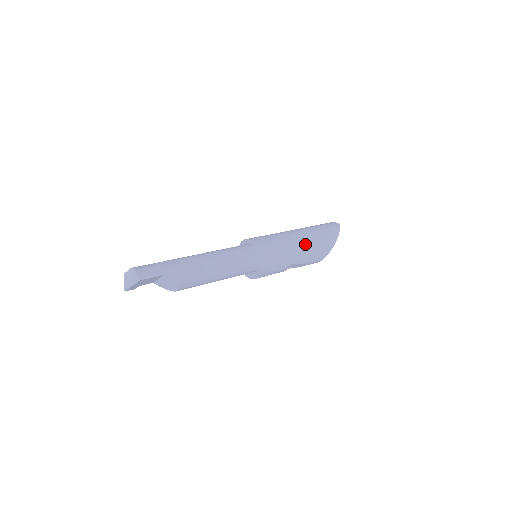
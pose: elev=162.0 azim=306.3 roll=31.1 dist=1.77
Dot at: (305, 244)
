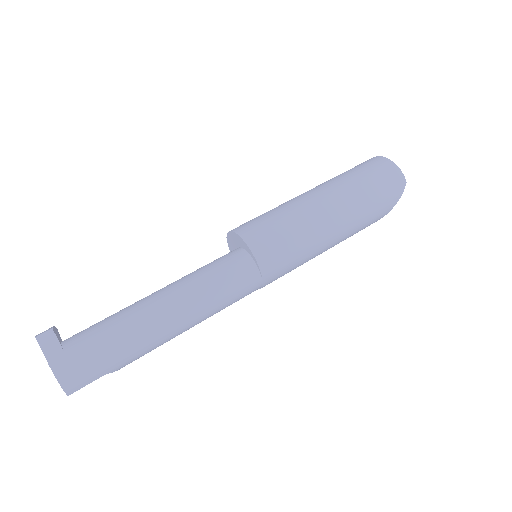
Dot at: (337, 241)
